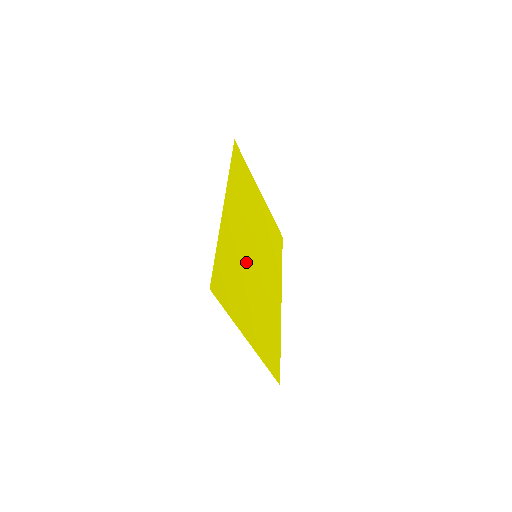
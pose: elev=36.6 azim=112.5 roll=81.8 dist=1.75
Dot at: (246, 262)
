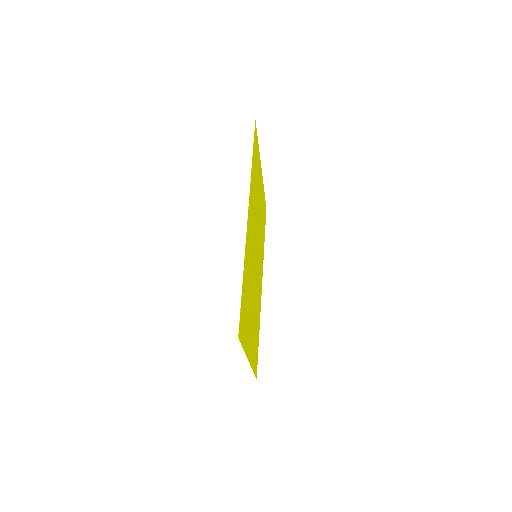
Dot at: (252, 272)
